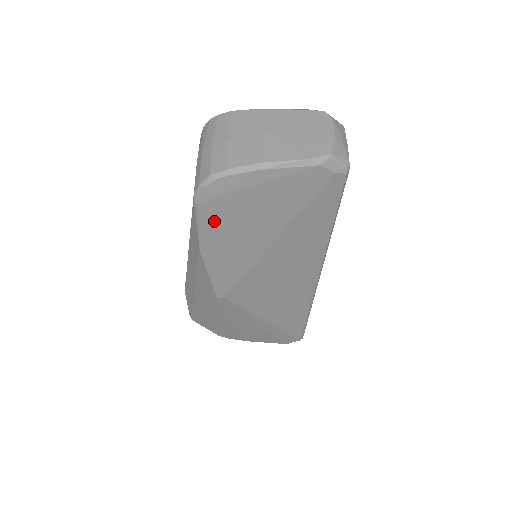
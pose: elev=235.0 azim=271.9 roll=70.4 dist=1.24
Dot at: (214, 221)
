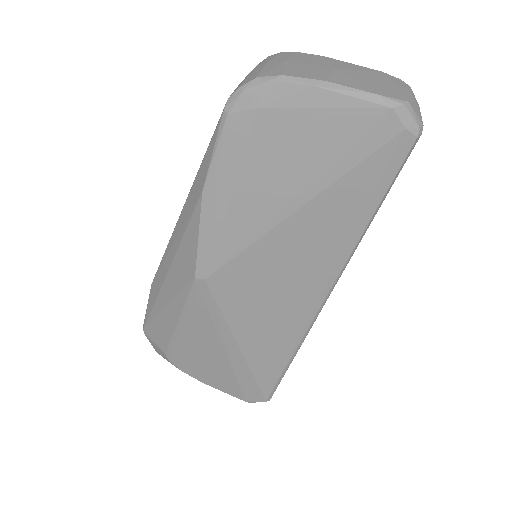
Dot at: (237, 148)
